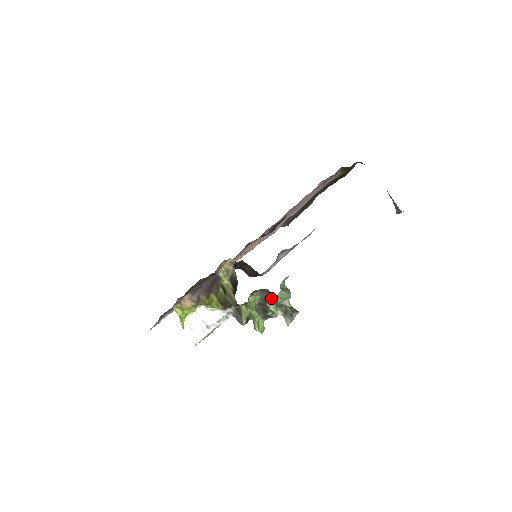
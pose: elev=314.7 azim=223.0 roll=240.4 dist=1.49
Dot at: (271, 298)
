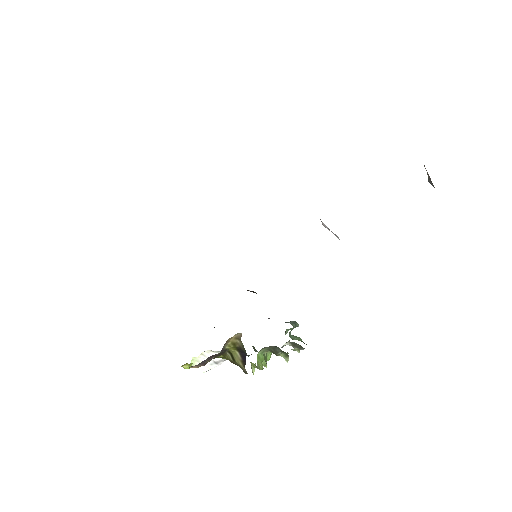
Dot at: (280, 350)
